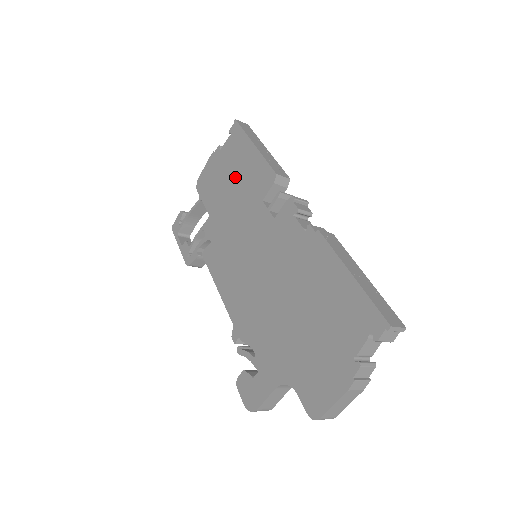
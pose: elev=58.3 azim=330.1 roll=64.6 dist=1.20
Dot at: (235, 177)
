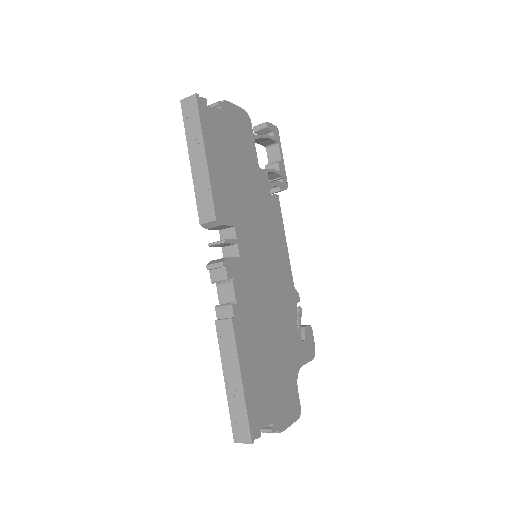
Dot at: occluded
